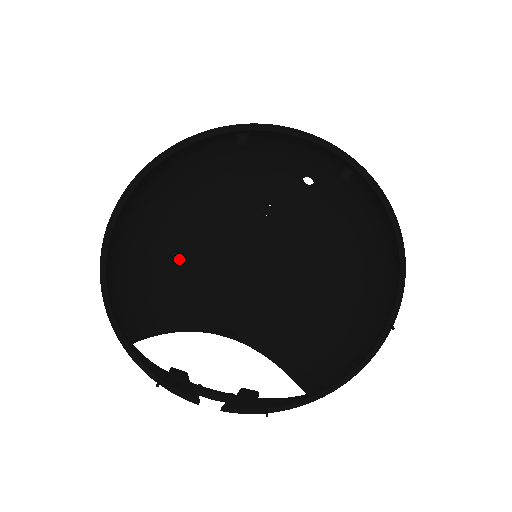
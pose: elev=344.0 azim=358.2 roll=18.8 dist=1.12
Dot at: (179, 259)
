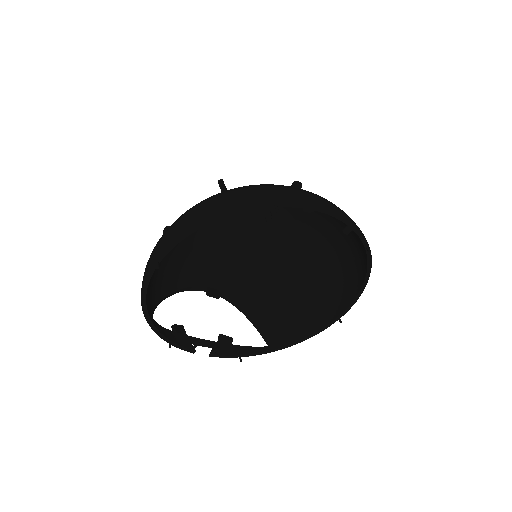
Dot at: (187, 241)
